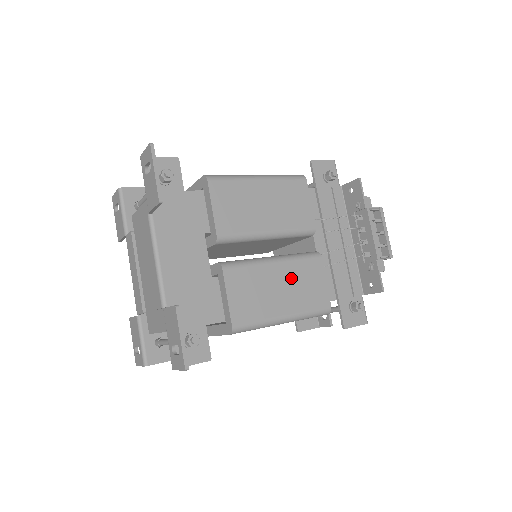
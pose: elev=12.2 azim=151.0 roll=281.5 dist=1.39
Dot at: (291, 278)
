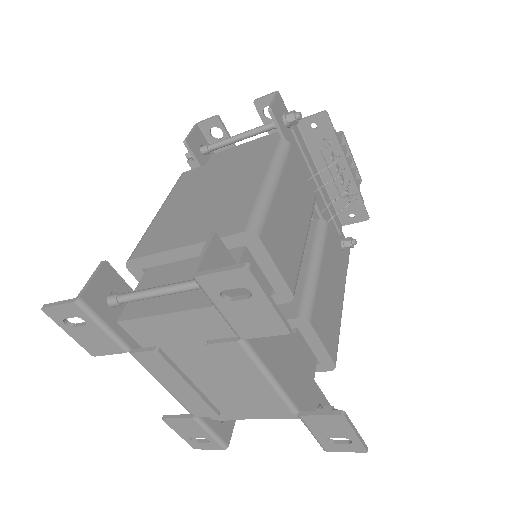
Dot at: (330, 270)
